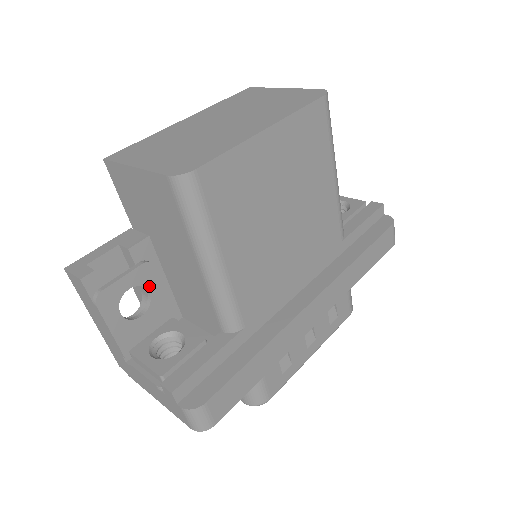
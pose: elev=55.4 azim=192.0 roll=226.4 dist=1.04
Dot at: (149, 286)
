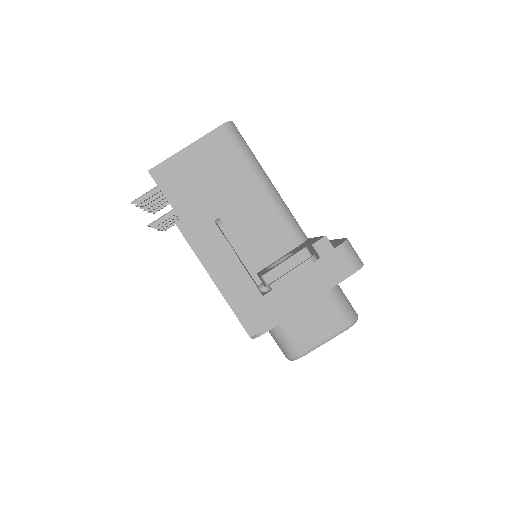
Dot at: occluded
